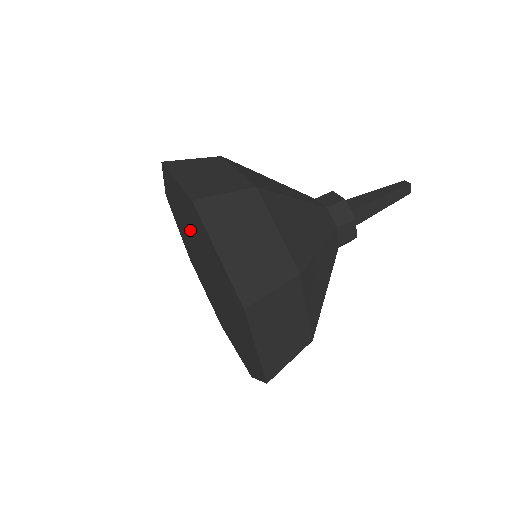
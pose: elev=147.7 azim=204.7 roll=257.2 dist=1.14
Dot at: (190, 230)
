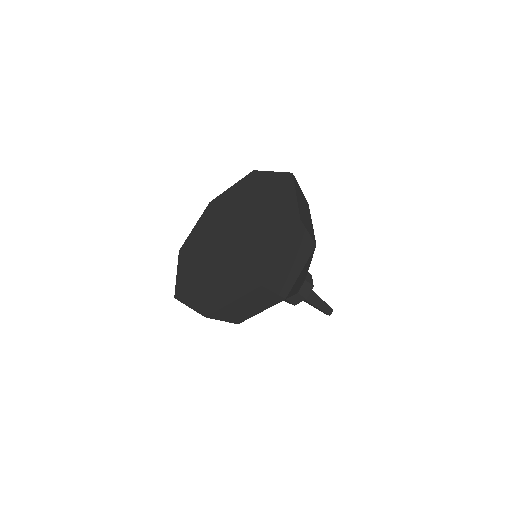
Dot at: (258, 232)
